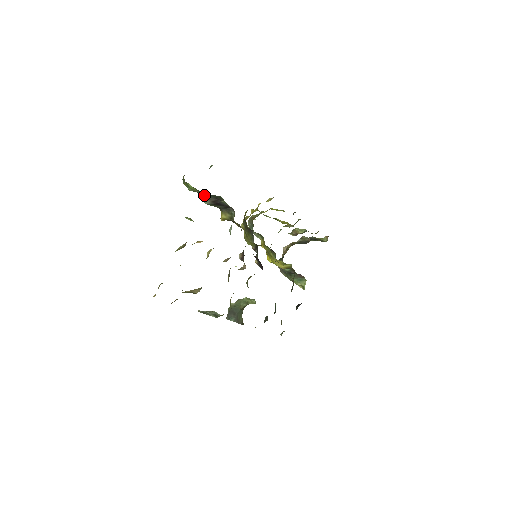
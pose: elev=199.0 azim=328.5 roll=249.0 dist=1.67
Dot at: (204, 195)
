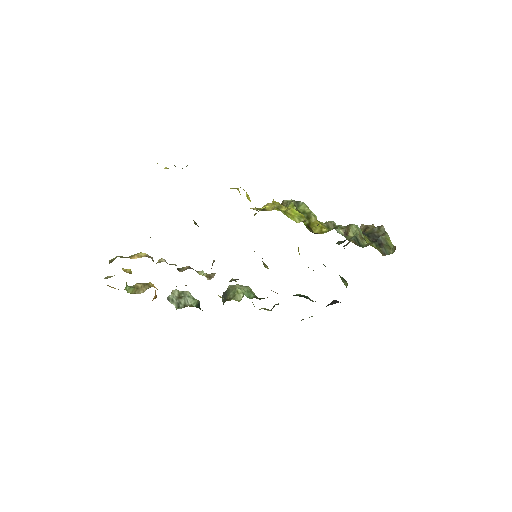
Dot at: occluded
